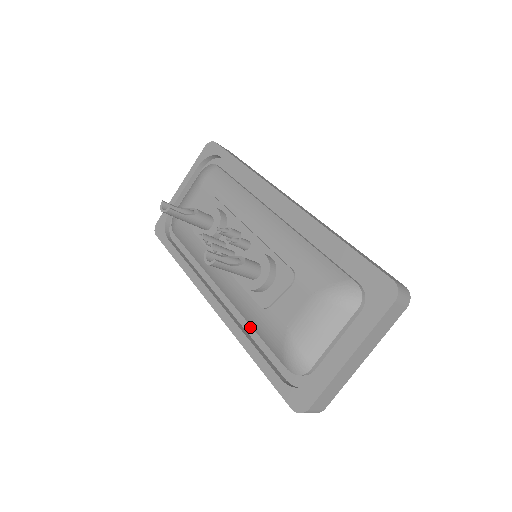
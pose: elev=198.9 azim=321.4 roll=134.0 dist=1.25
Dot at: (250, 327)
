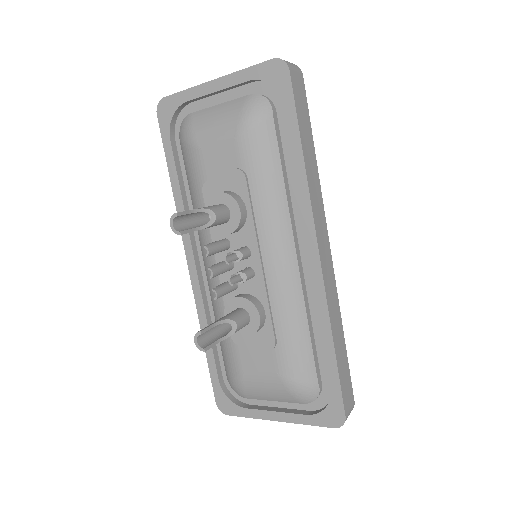
Dot at: occluded
